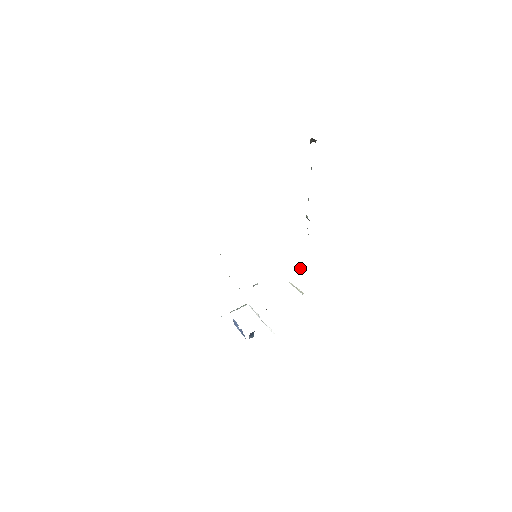
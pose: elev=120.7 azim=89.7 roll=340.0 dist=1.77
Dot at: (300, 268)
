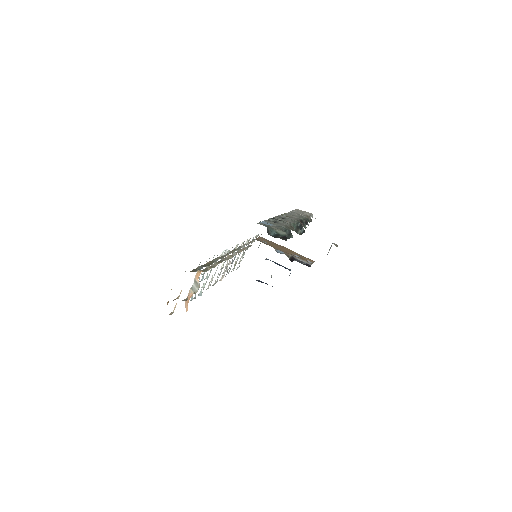
Dot at: occluded
